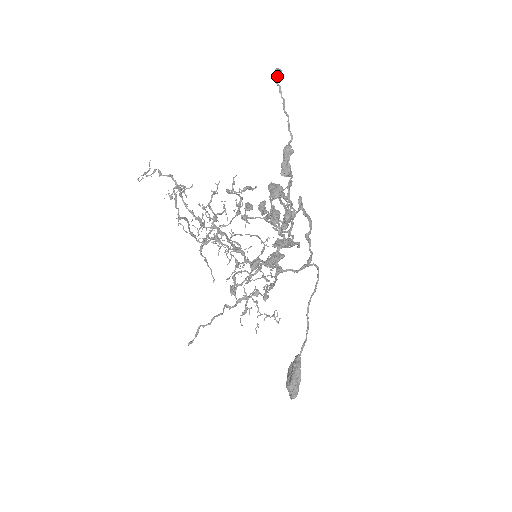
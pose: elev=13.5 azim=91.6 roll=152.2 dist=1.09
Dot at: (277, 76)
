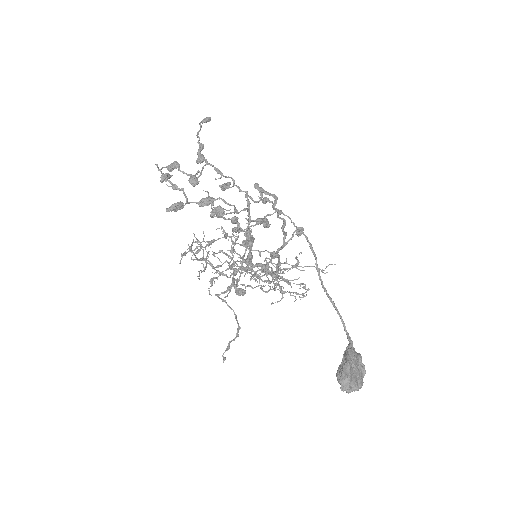
Dot at: (204, 121)
